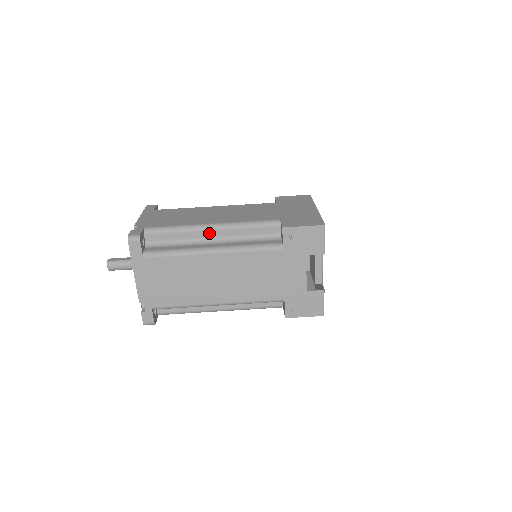
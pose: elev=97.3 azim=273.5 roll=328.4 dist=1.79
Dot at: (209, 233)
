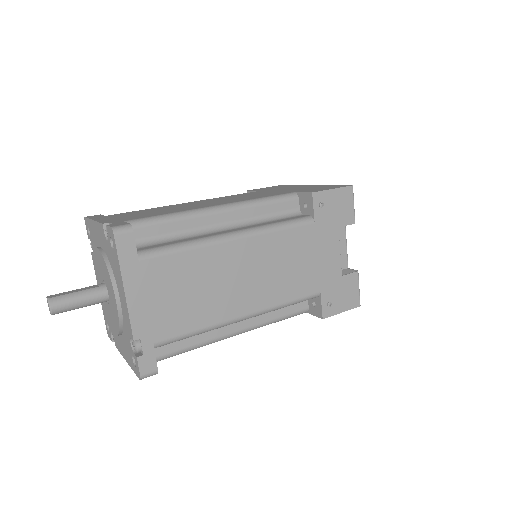
Dot at: (217, 217)
